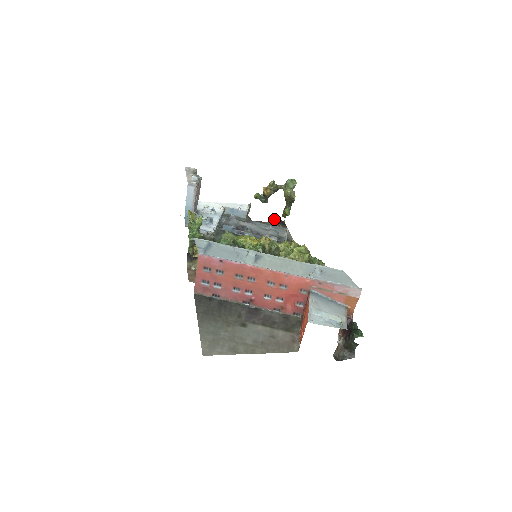
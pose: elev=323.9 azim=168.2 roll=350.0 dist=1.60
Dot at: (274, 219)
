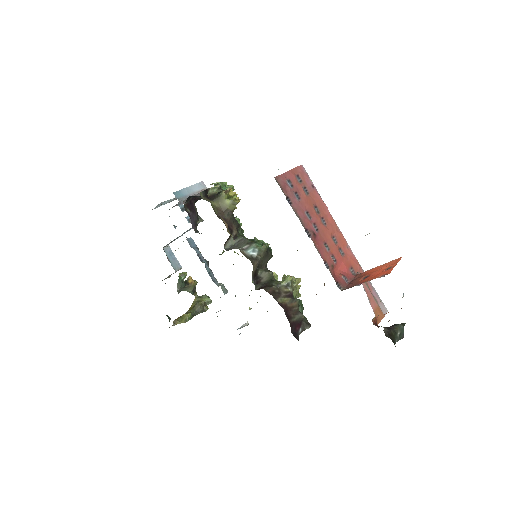
Dot at: (167, 315)
